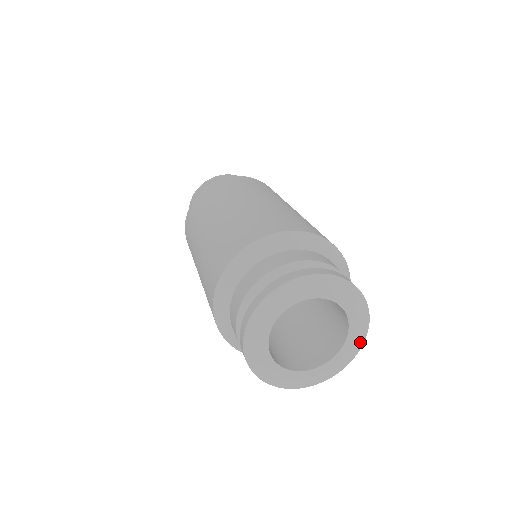
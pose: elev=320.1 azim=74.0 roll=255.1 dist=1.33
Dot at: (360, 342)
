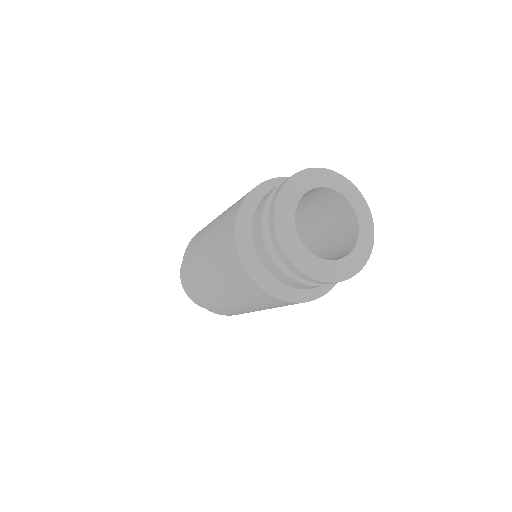
Dot at: (370, 222)
